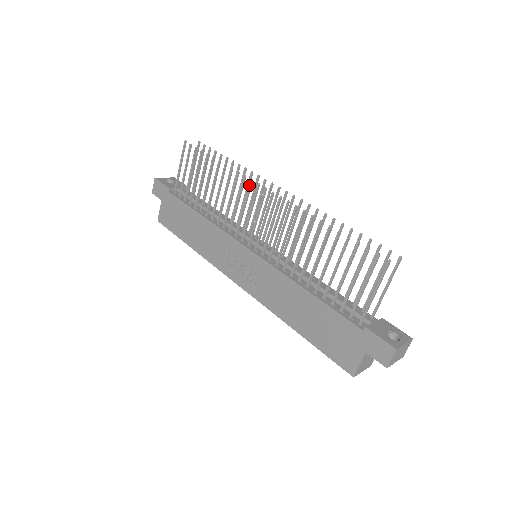
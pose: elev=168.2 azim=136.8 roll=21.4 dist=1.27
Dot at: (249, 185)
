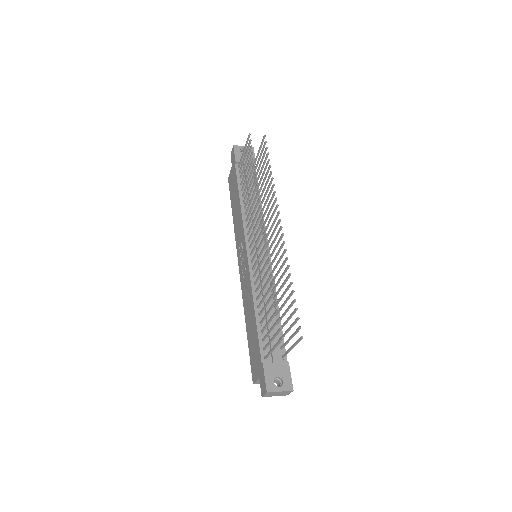
Dot at: (259, 206)
